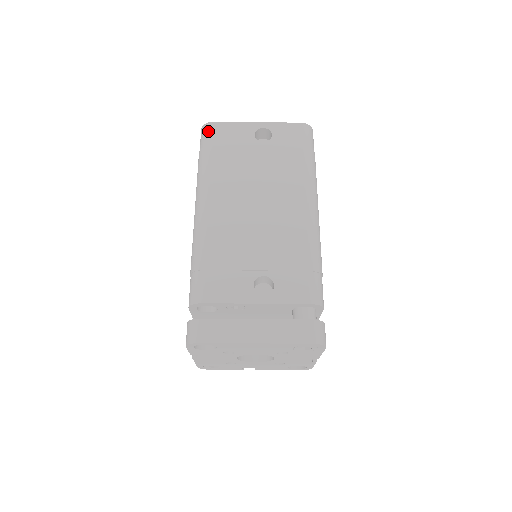
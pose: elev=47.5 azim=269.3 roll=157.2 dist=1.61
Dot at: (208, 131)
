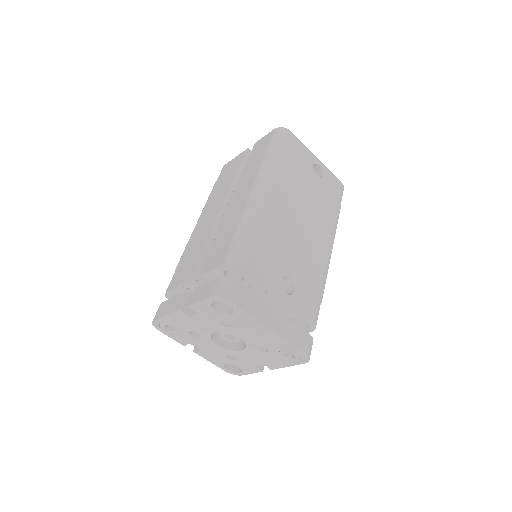
Dot at: (286, 135)
